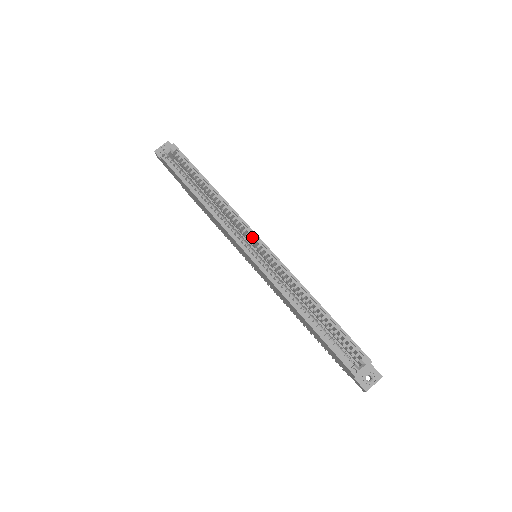
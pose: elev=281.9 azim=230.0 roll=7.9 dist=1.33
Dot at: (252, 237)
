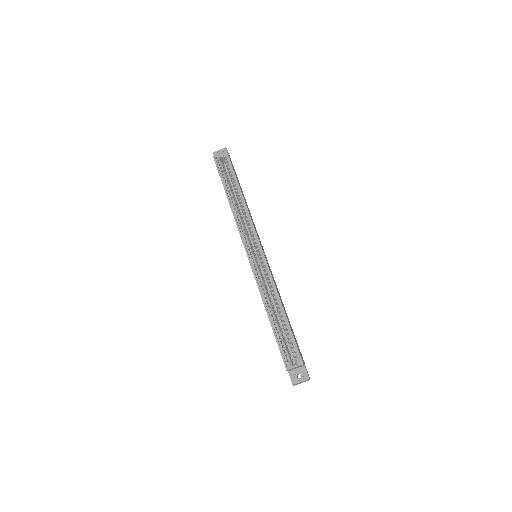
Dot at: (255, 241)
